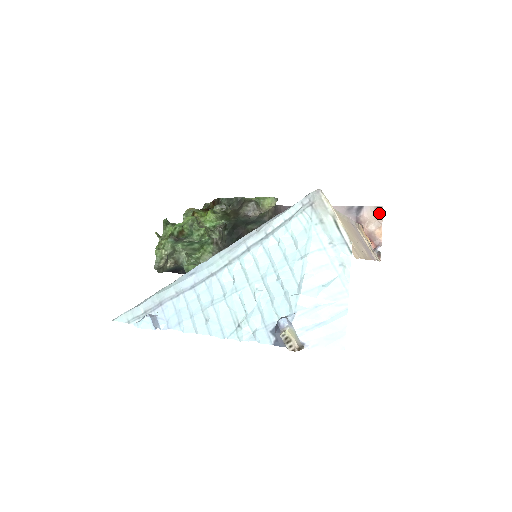
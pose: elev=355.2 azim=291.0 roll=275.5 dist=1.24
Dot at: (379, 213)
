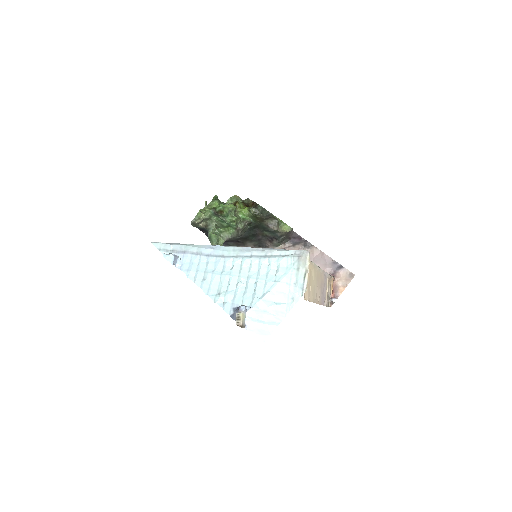
Dot at: (350, 278)
